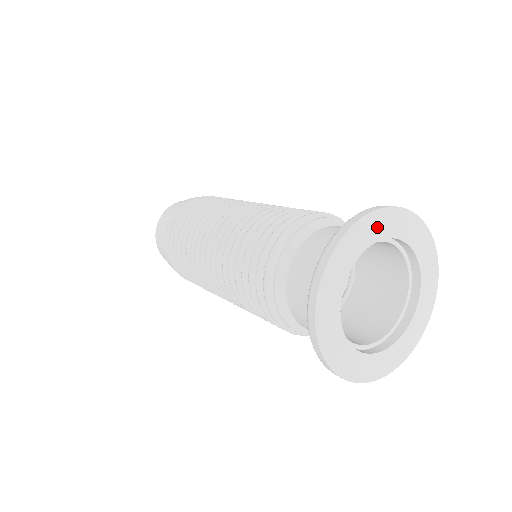
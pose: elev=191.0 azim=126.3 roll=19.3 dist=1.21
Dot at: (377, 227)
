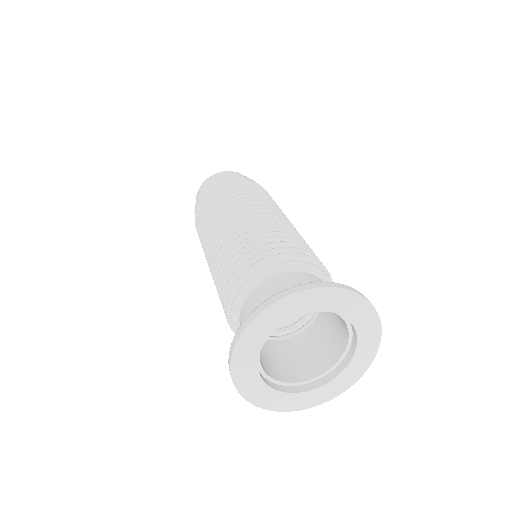
Dot at: (298, 305)
